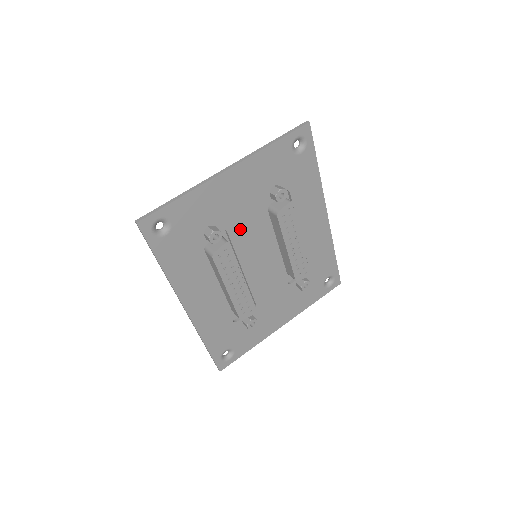
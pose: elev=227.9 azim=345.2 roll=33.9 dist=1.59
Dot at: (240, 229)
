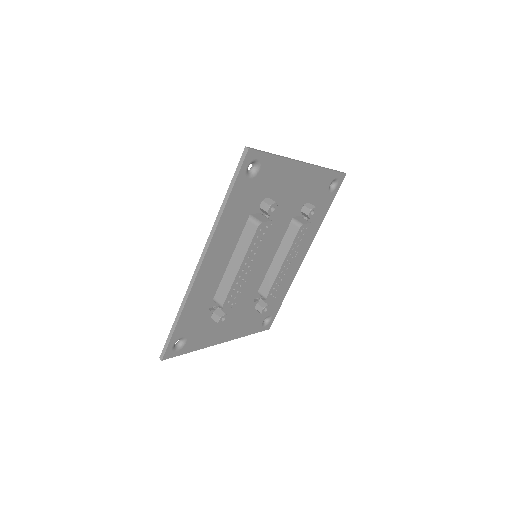
Dot at: (274, 220)
